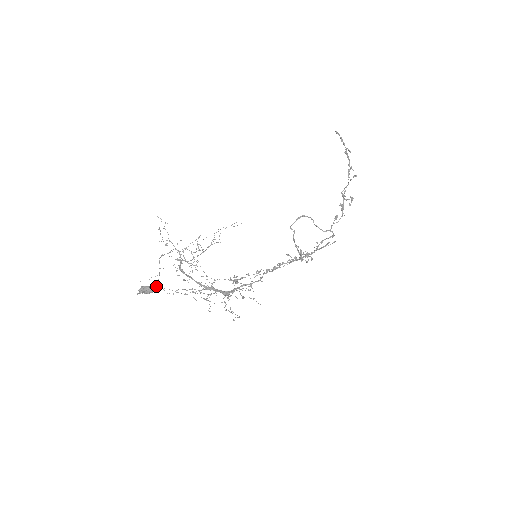
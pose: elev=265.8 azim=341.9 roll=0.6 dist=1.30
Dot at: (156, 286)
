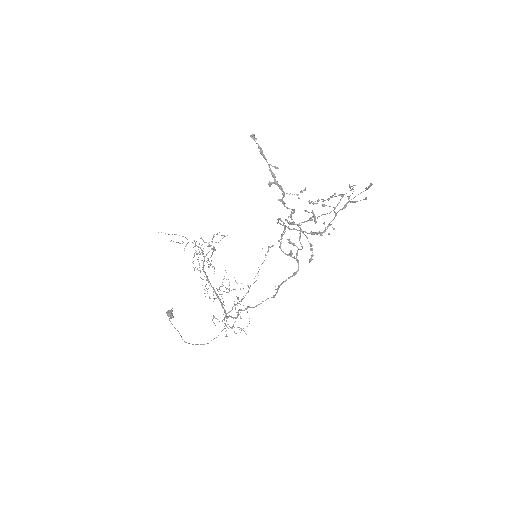
Dot at: (169, 320)
